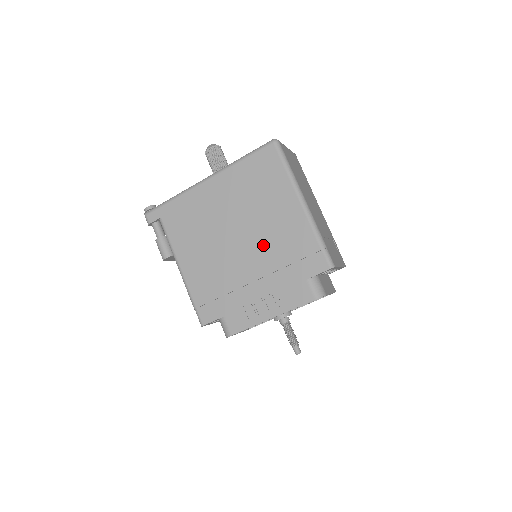
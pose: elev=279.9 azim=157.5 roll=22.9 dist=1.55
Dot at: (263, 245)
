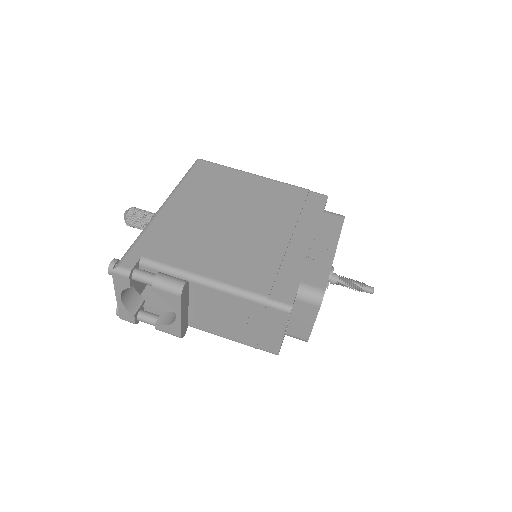
Dot at: (267, 213)
